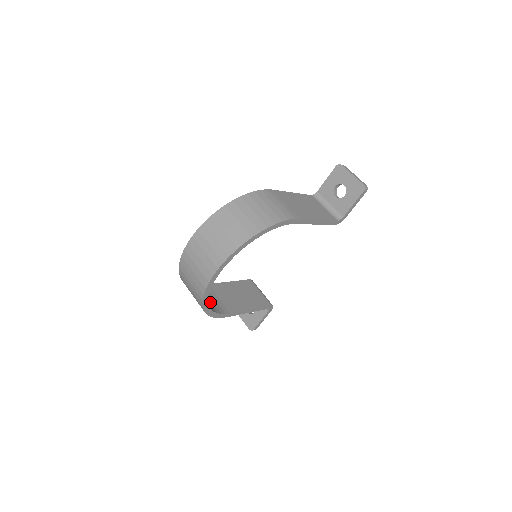
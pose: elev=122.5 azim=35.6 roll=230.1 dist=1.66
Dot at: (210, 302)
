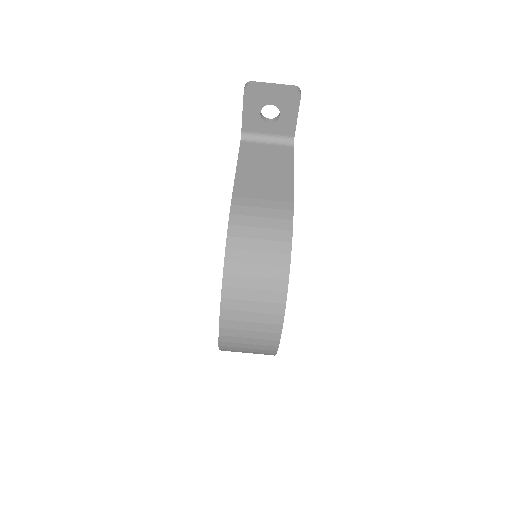
Dot at: occluded
